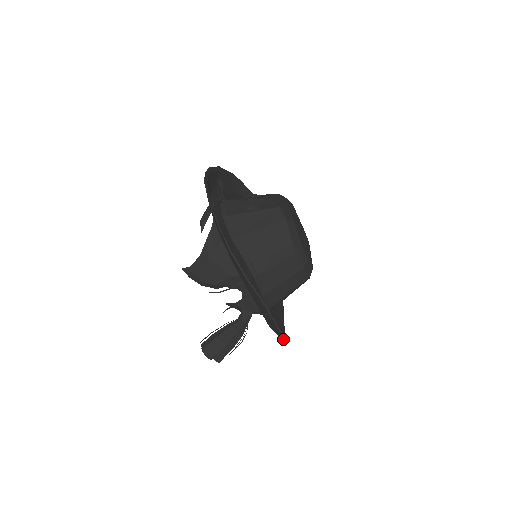
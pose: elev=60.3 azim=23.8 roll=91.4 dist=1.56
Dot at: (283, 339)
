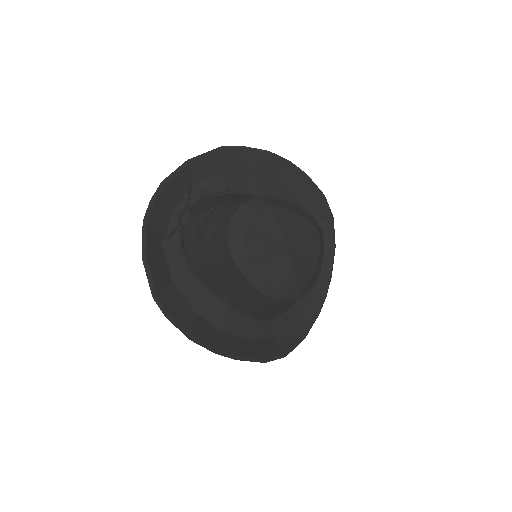
Dot at: (282, 357)
